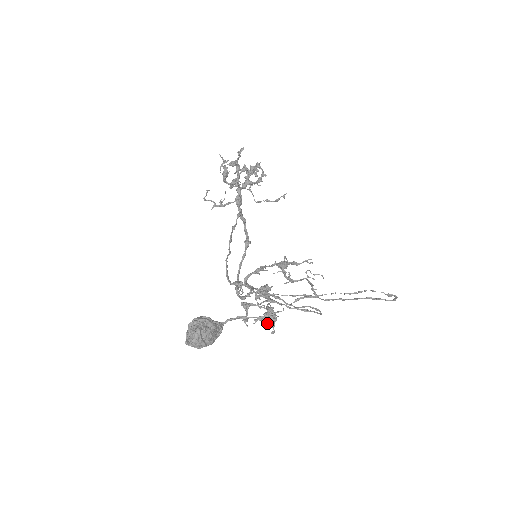
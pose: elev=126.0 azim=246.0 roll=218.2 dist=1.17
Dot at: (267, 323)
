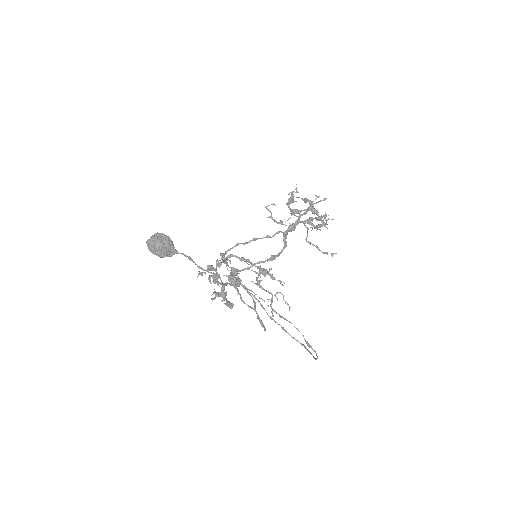
Dot at: (226, 304)
